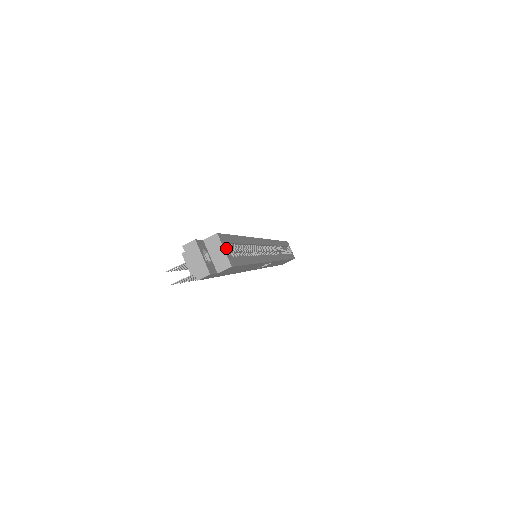
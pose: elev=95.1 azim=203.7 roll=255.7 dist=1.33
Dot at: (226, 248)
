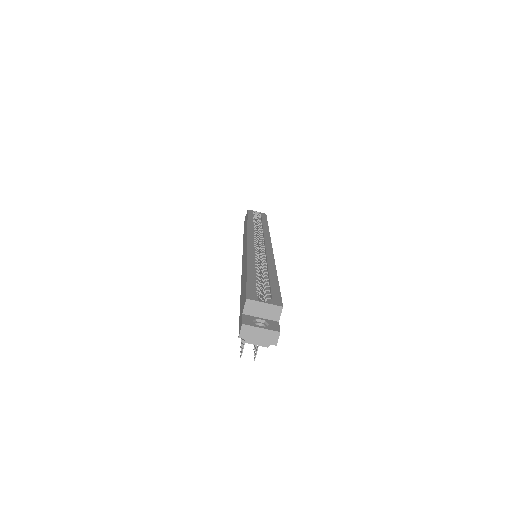
Dot at: (260, 297)
